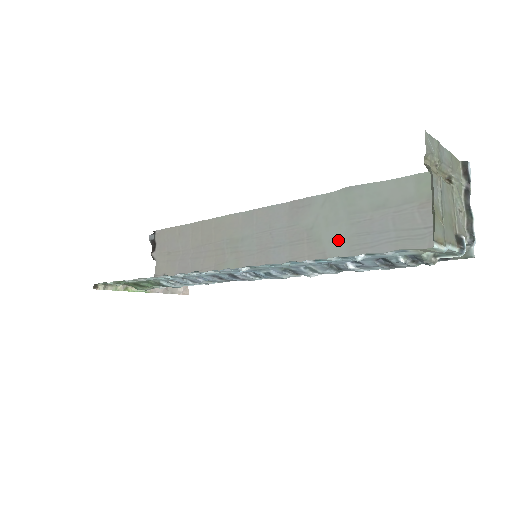
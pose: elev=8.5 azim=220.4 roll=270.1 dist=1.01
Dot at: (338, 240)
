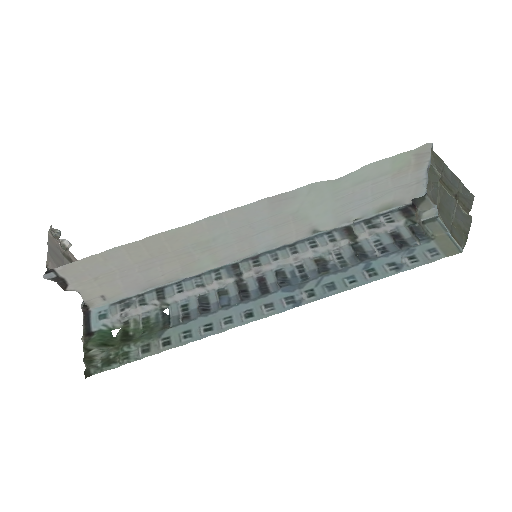
Dot at: (325, 214)
